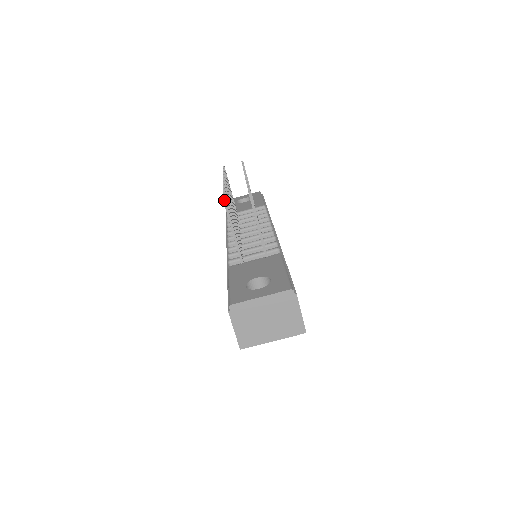
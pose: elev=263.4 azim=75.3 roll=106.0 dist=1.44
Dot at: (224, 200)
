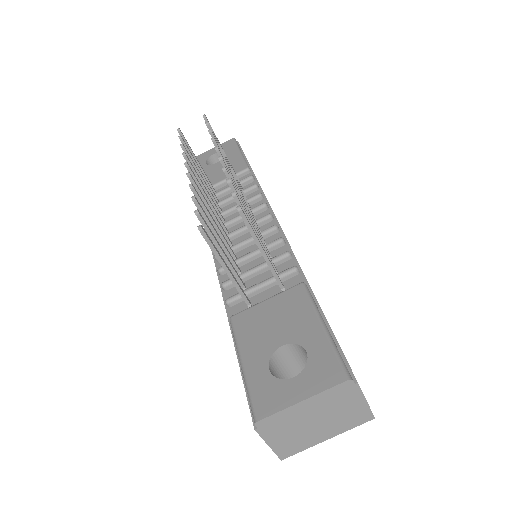
Dot at: (201, 230)
